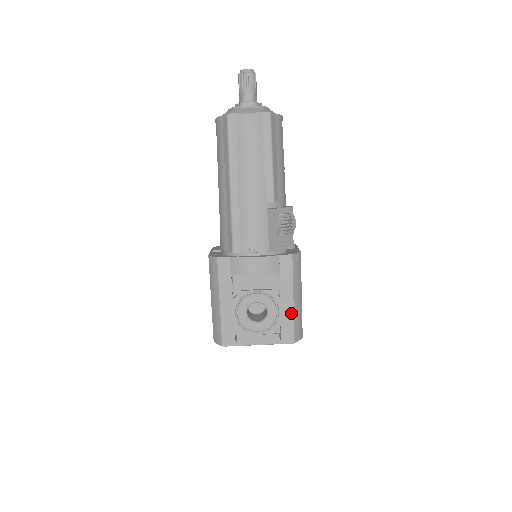
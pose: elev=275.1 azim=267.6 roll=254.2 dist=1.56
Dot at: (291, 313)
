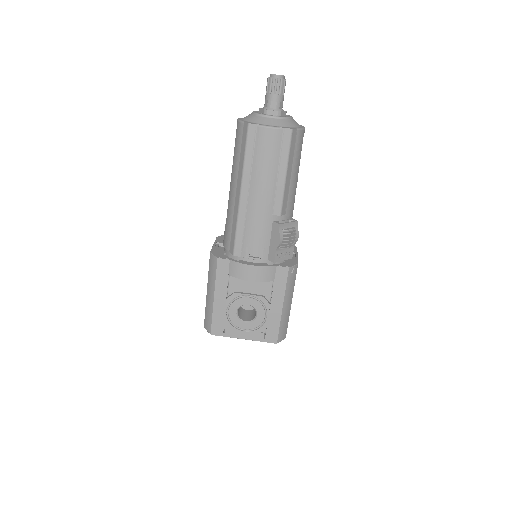
Dot at: (278, 318)
